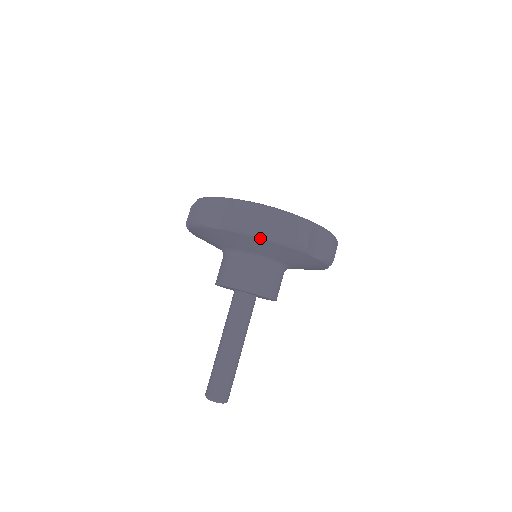
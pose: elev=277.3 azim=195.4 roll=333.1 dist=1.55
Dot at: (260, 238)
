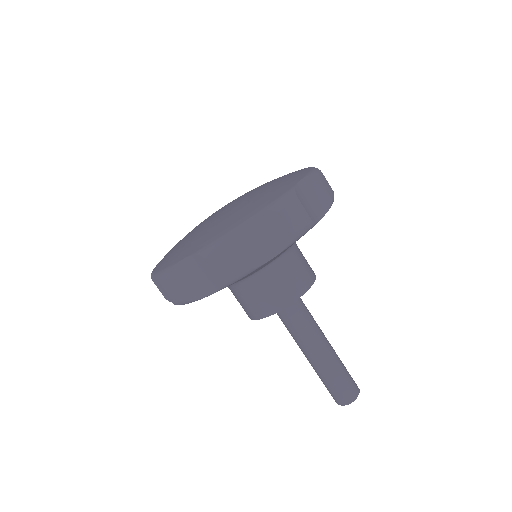
Dot at: (318, 221)
